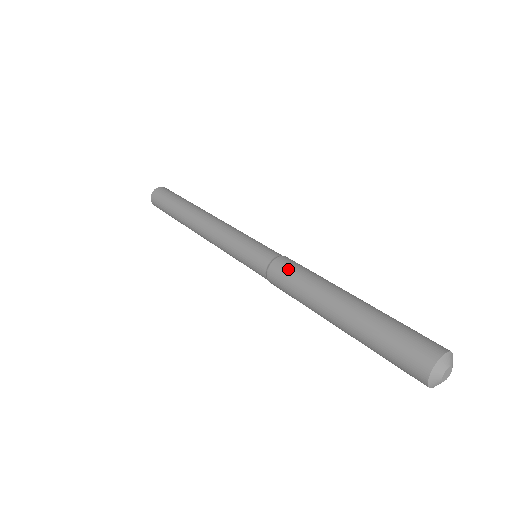
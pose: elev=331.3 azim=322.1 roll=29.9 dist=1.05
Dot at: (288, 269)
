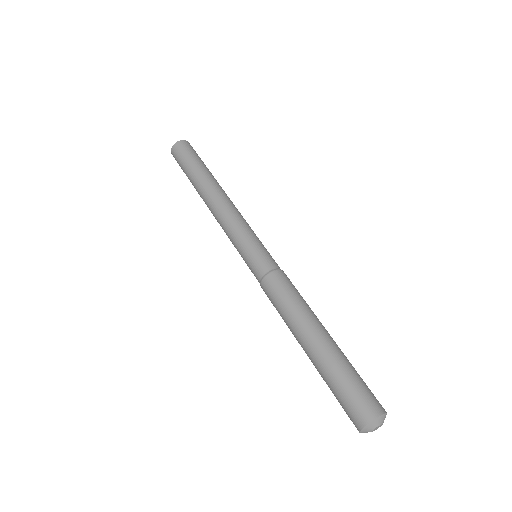
Dot at: (270, 299)
